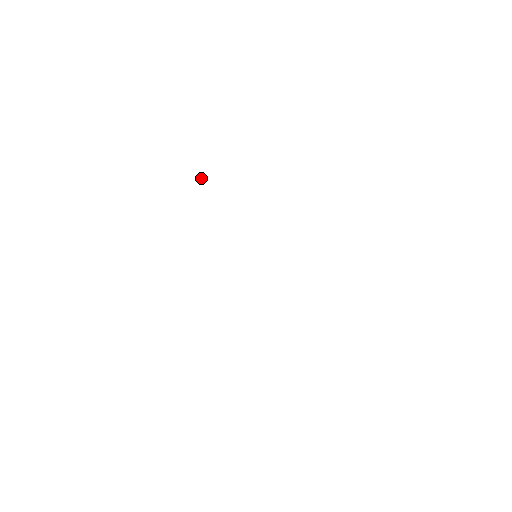
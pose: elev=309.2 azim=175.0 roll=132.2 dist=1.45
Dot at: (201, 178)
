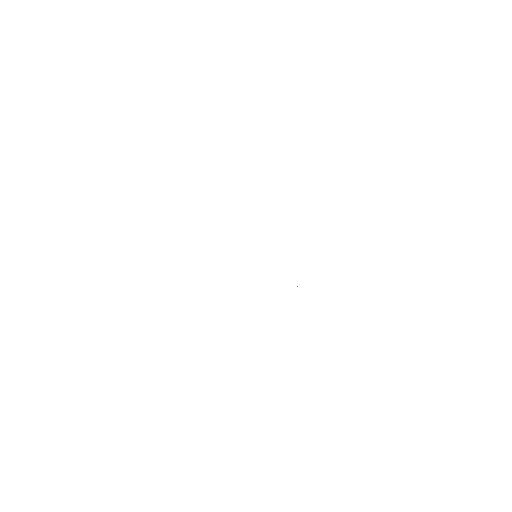
Dot at: occluded
